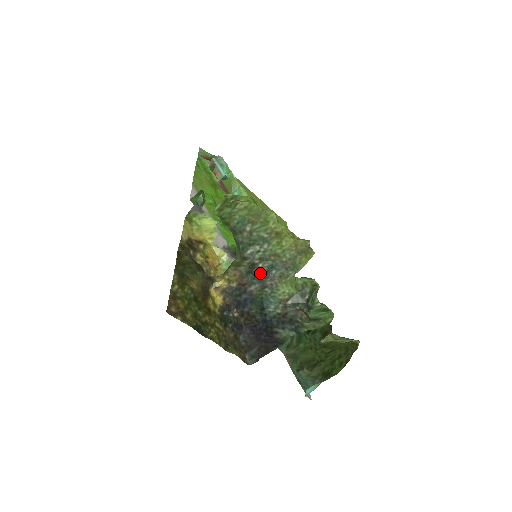
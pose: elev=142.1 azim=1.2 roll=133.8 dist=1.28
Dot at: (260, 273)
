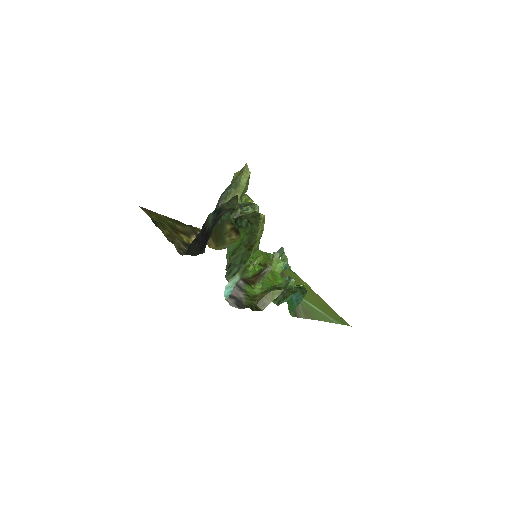
Dot at: (218, 203)
